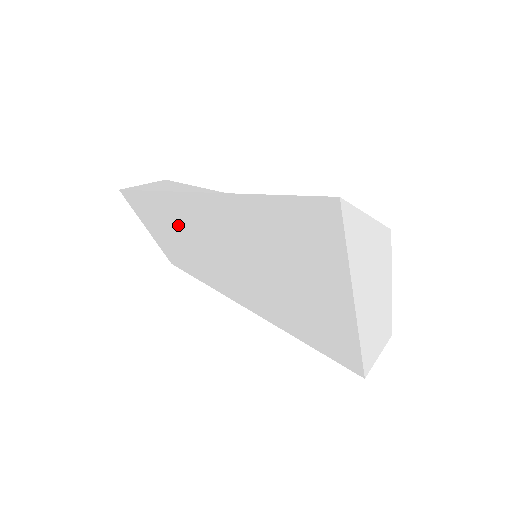
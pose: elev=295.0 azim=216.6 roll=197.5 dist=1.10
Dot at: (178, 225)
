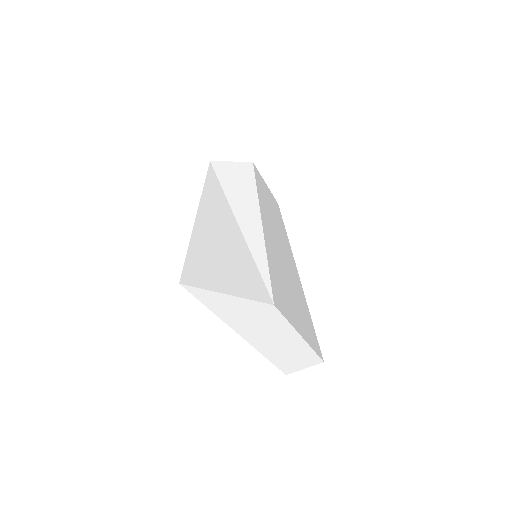
Dot at: occluded
